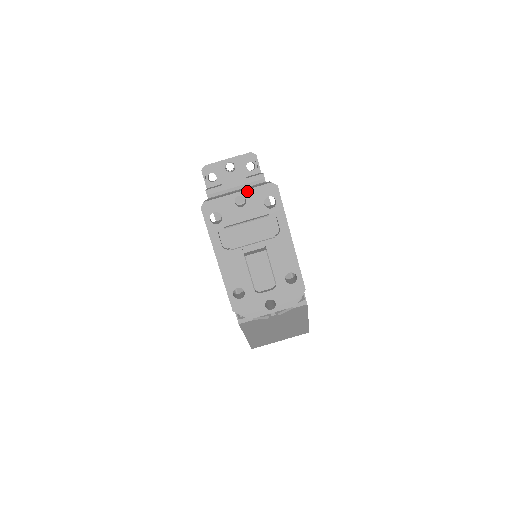
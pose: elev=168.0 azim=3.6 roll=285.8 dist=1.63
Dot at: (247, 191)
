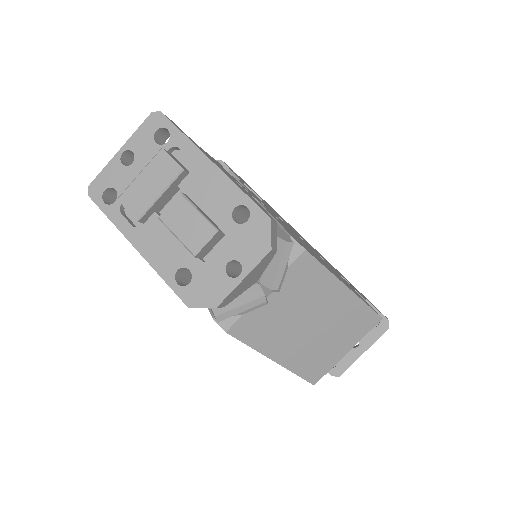
Dot at: (129, 141)
